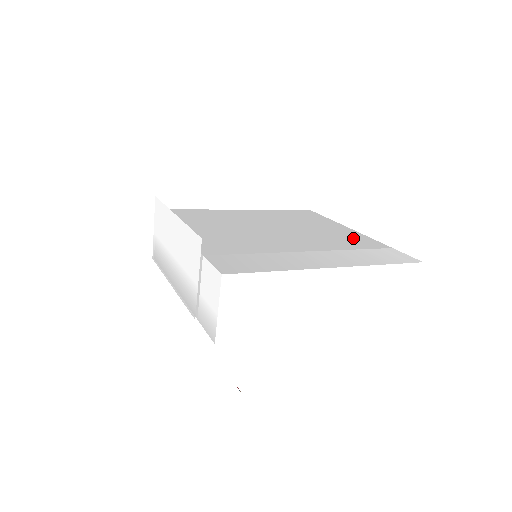
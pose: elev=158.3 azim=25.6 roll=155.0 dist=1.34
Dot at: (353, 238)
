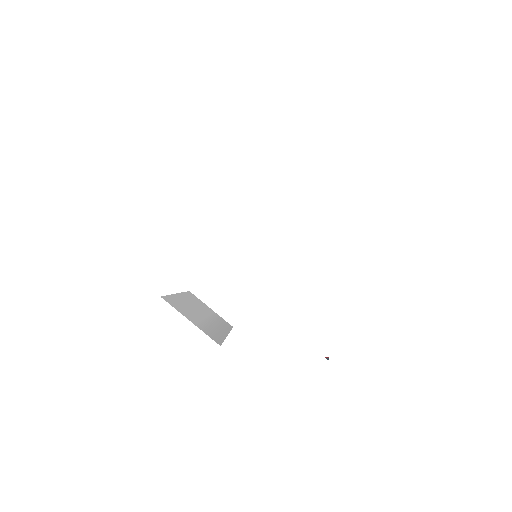
Dot at: occluded
